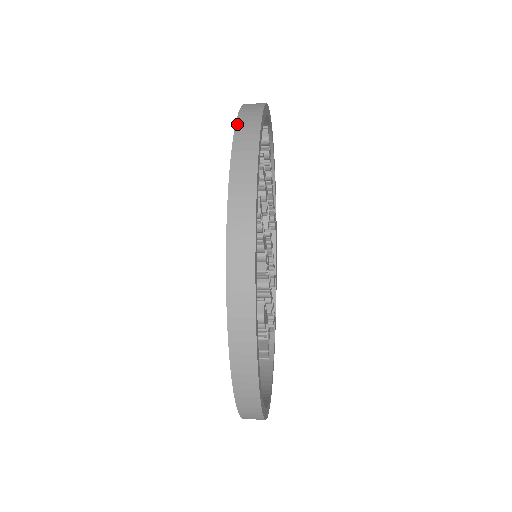
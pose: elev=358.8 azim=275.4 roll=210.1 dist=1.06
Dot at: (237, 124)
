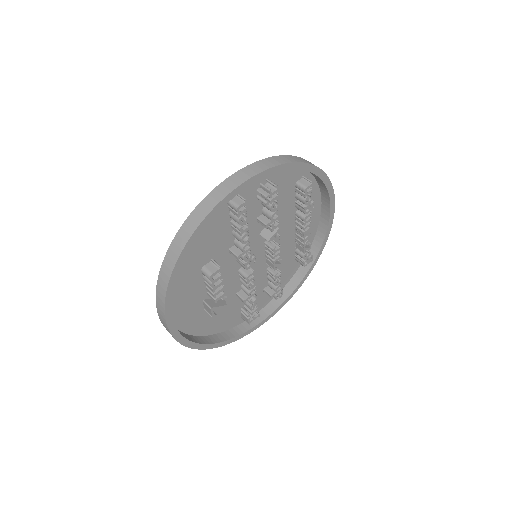
Dot at: (269, 158)
